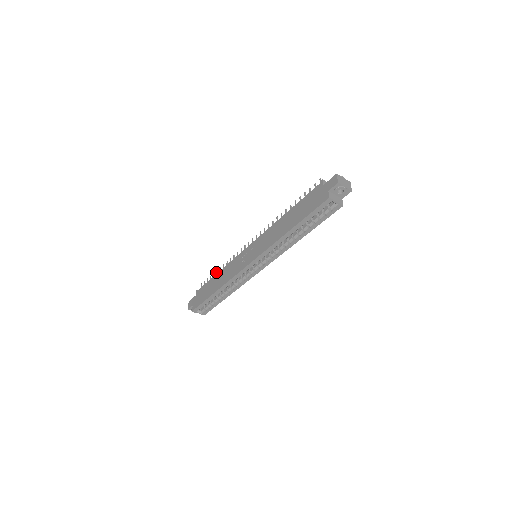
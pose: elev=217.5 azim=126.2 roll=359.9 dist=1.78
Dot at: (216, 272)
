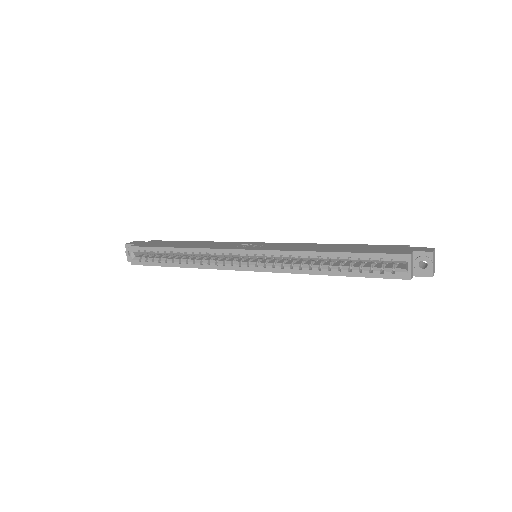
Dot at: occluded
